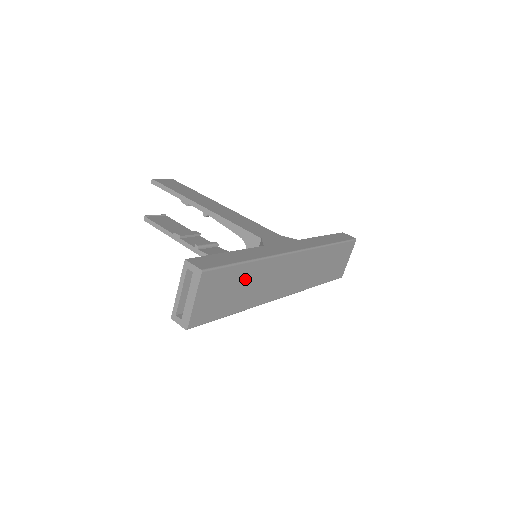
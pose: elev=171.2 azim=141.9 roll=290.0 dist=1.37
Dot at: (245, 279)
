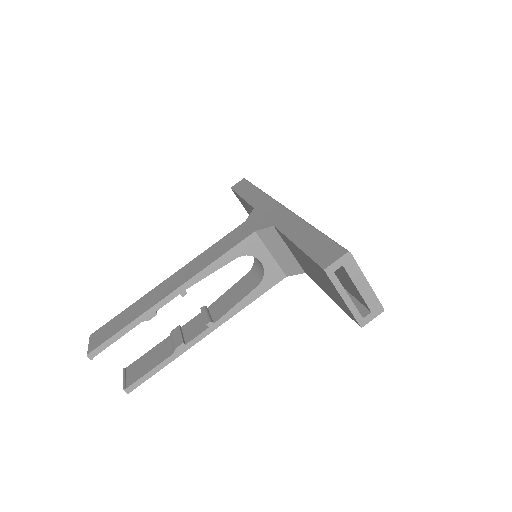
Dot at: occluded
